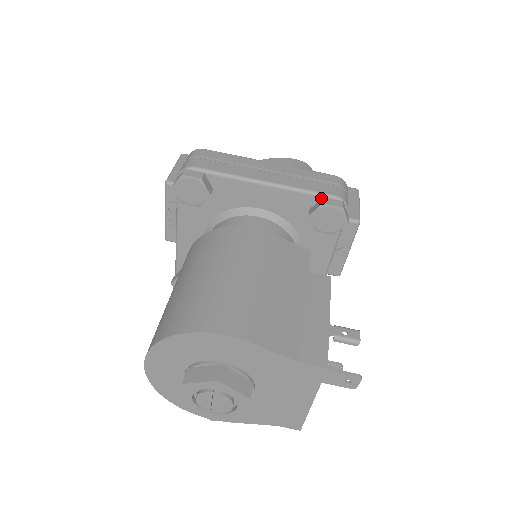
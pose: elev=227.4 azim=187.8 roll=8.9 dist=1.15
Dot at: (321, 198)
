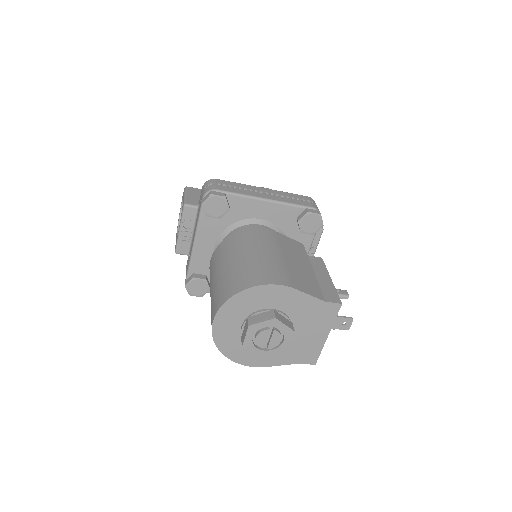
Dot at: (304, 209)
